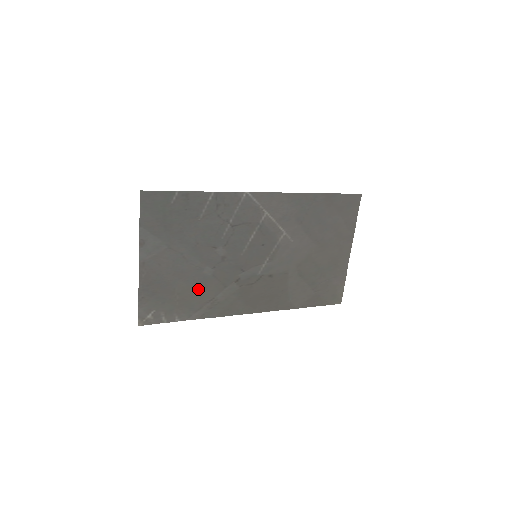
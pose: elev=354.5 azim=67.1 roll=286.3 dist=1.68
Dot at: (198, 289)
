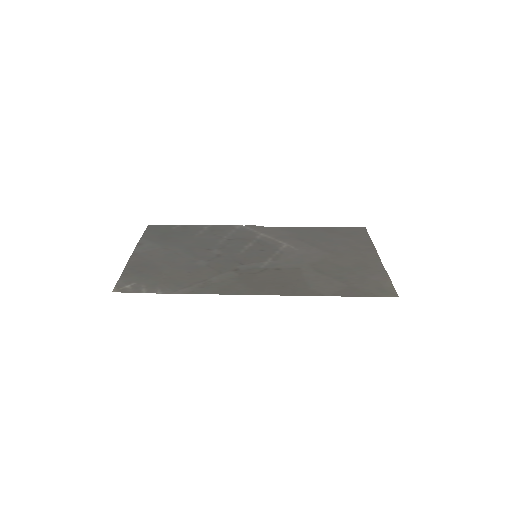
Dot at: (189, 274)
